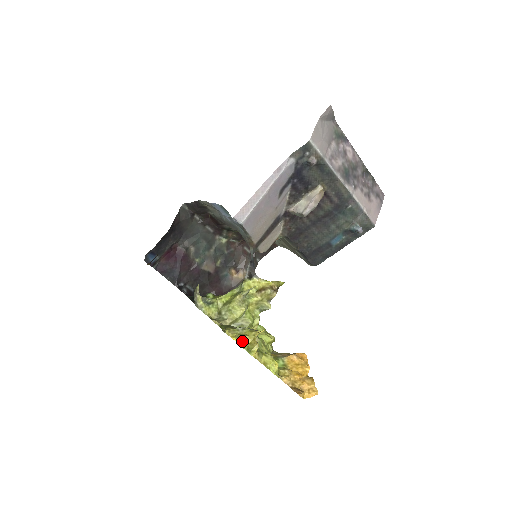
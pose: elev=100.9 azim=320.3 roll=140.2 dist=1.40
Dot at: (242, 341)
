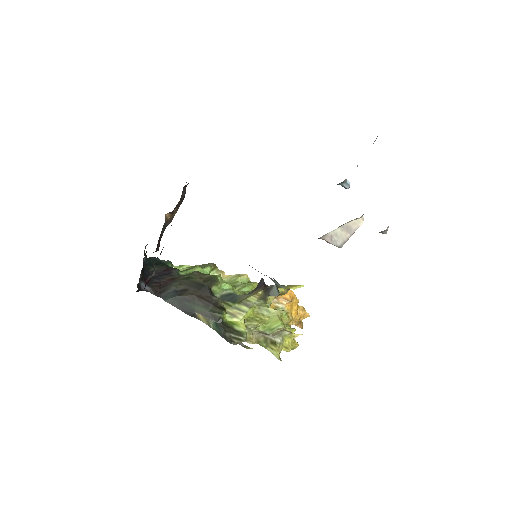
Dot at: (289, 351)
